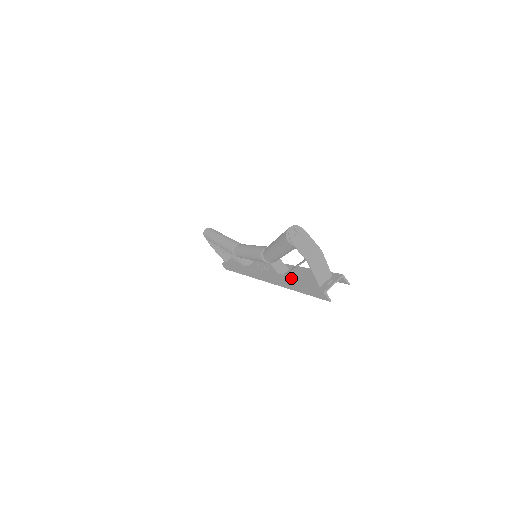
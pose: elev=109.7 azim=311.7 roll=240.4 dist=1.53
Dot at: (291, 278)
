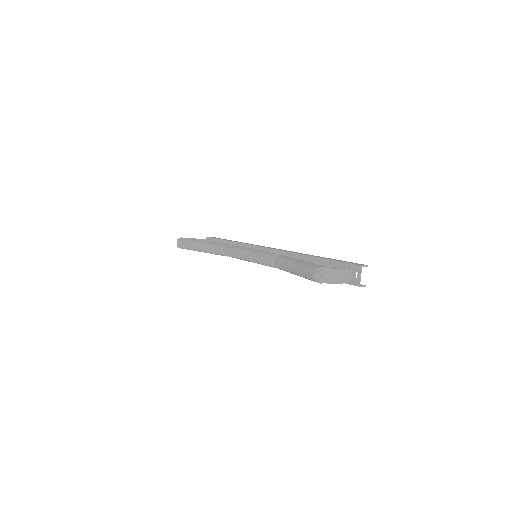
Dot at: occluded
